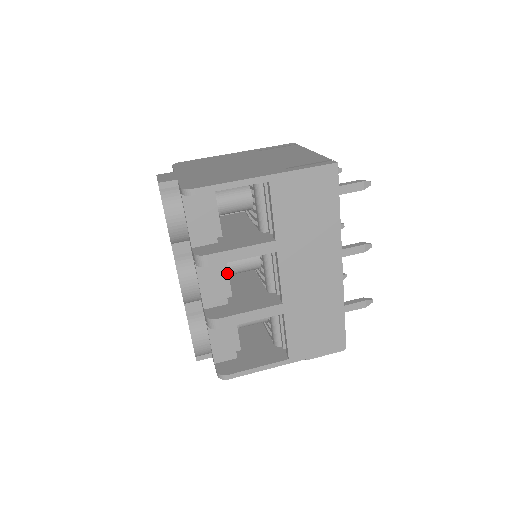
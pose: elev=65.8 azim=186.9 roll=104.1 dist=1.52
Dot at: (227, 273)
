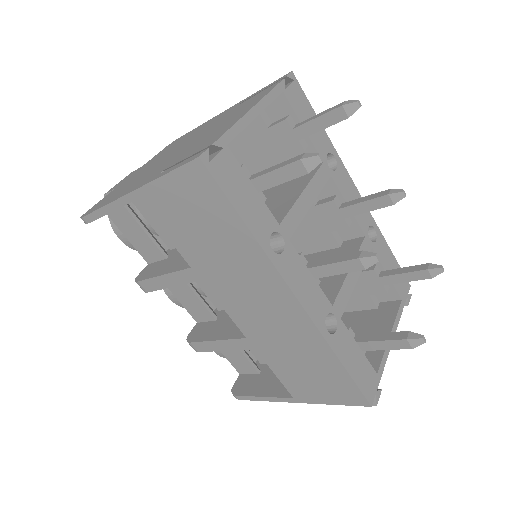
Dot at: occluded
